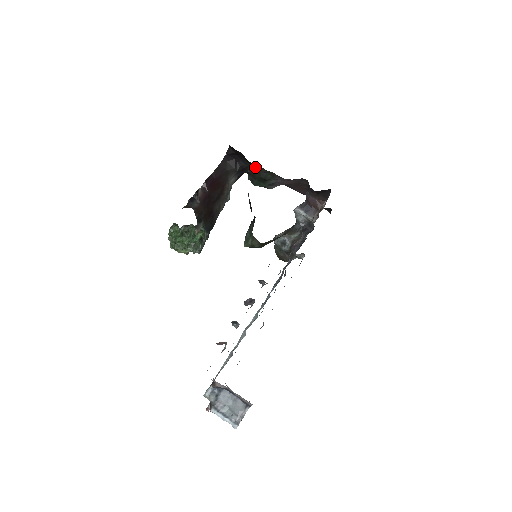
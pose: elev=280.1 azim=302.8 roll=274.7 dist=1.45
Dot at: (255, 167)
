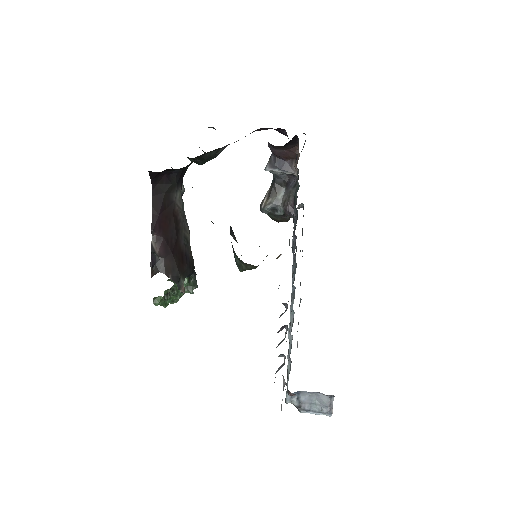
Dot at: (192, 162)
